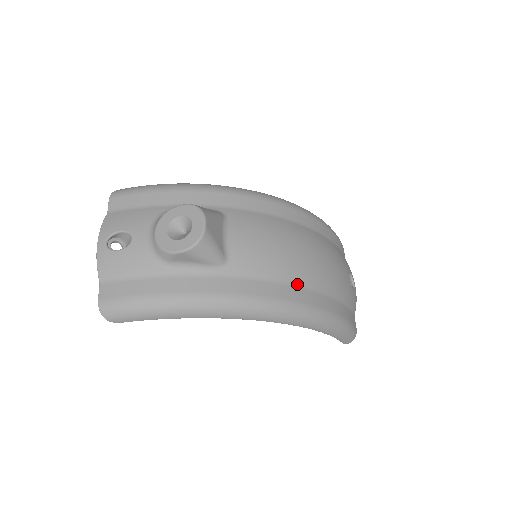
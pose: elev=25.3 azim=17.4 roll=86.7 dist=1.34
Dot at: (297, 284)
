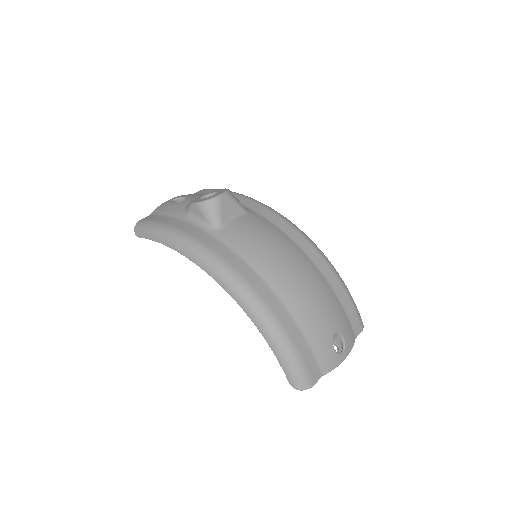
Dot at: (262, 276)
